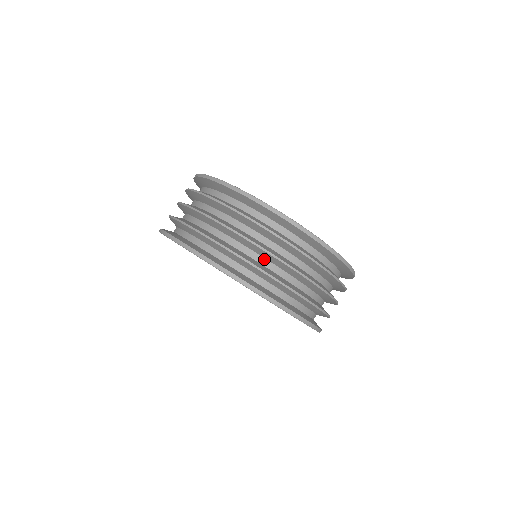
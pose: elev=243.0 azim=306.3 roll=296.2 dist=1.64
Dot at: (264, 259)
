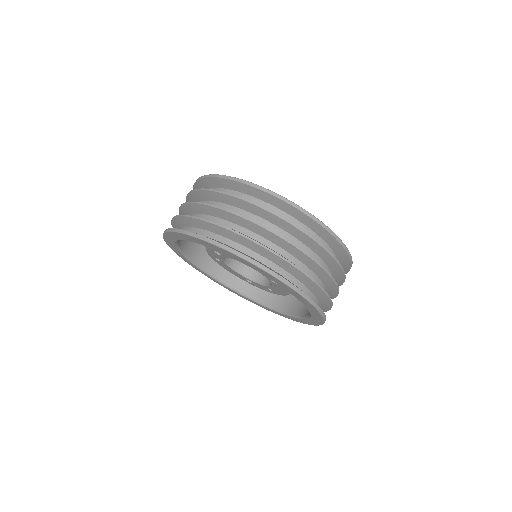
Dot at: (296, 259)
